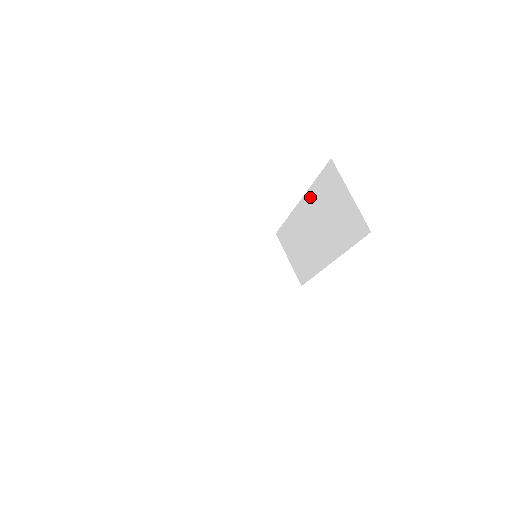
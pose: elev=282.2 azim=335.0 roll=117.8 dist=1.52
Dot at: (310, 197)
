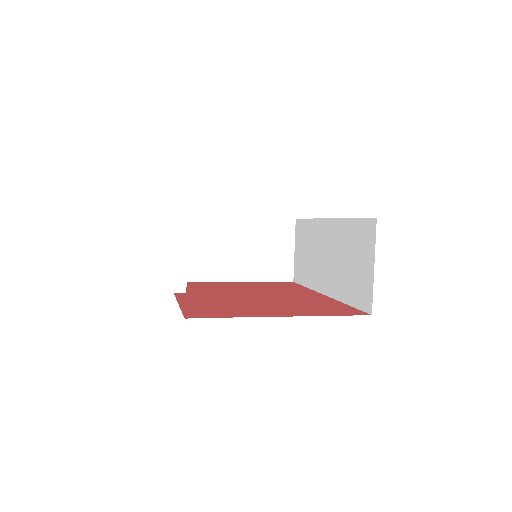
Dot at: (340, 226)
